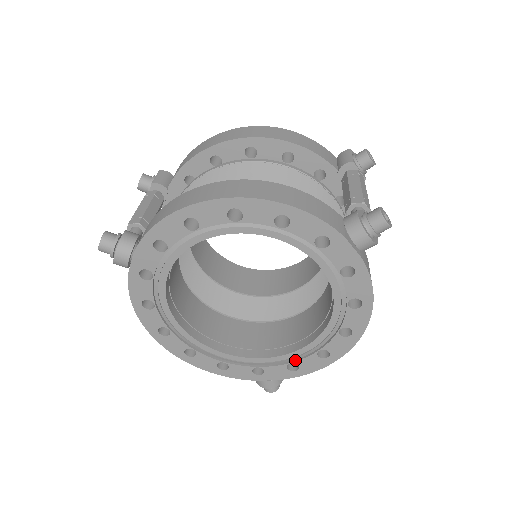
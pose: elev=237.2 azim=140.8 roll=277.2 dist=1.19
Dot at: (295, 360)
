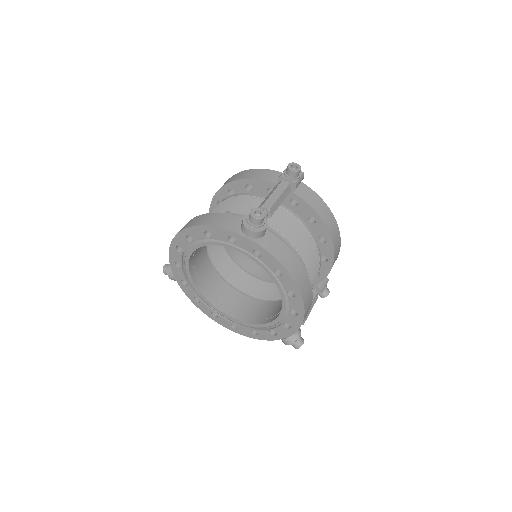
Dot at: (284, 320)
